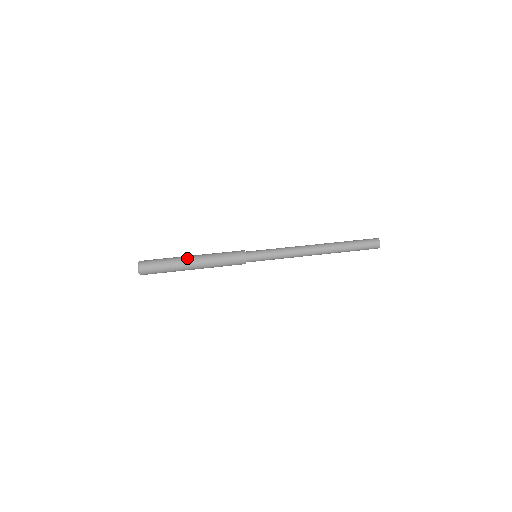
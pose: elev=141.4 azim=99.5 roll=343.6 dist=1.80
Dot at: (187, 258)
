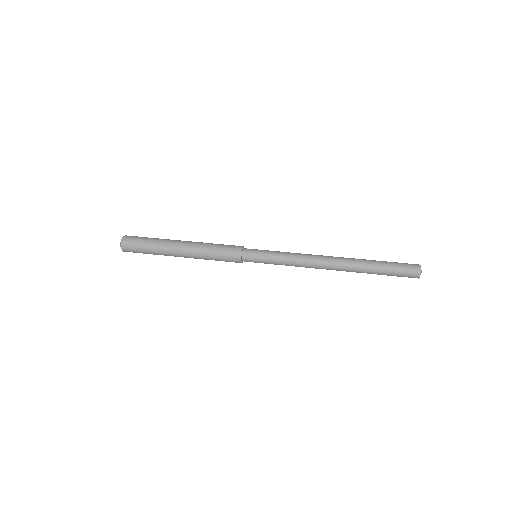
Dot at: (173, 248)
